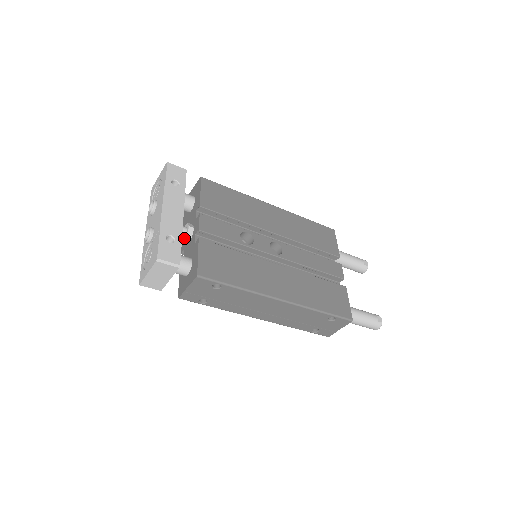
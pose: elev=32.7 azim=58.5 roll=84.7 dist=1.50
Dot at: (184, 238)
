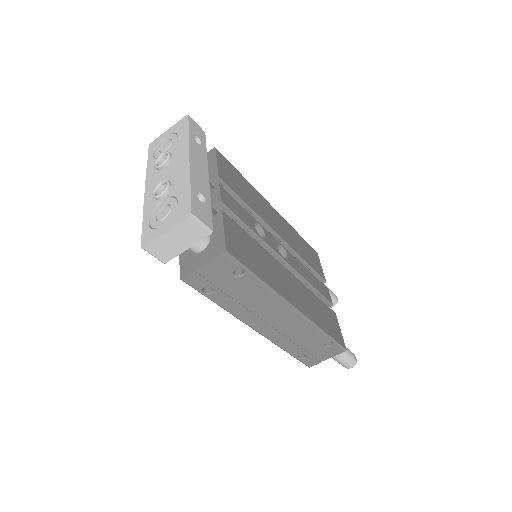
Dot at: occluded
